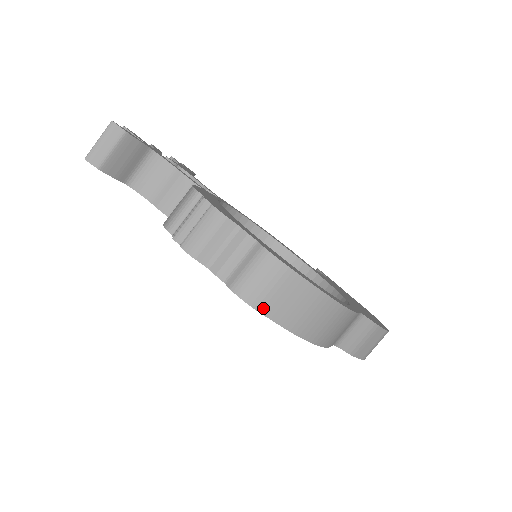
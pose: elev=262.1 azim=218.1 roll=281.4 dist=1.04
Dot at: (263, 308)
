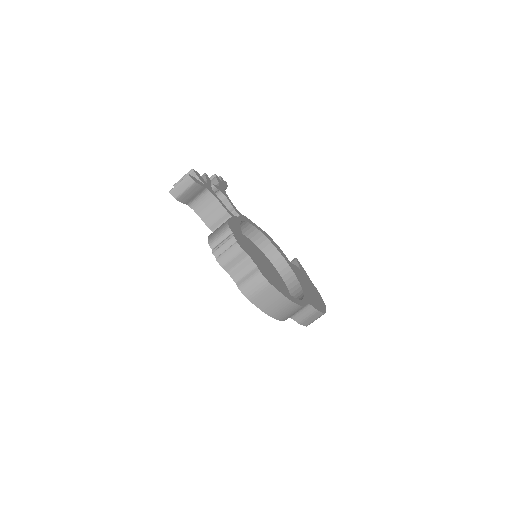
Dot at: (253, 300)
